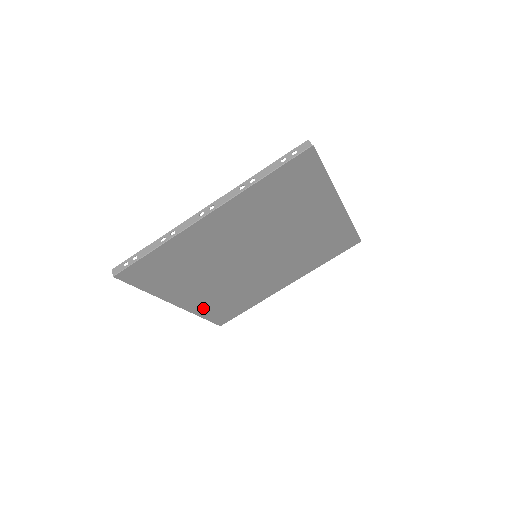
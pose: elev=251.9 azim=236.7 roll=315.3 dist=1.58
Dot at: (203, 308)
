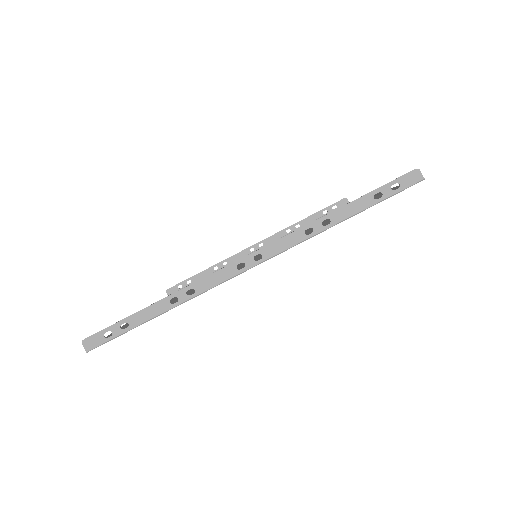
Dot at: occluded
